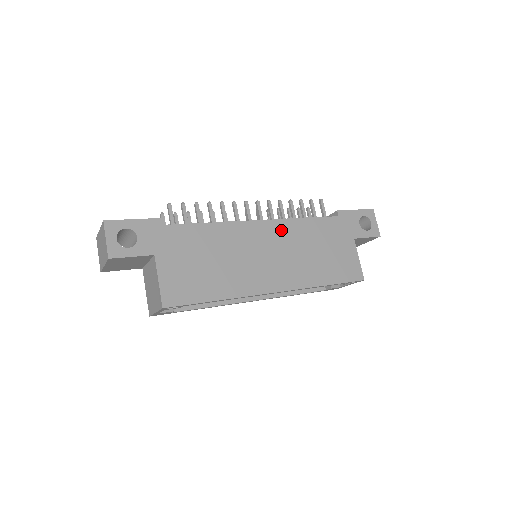
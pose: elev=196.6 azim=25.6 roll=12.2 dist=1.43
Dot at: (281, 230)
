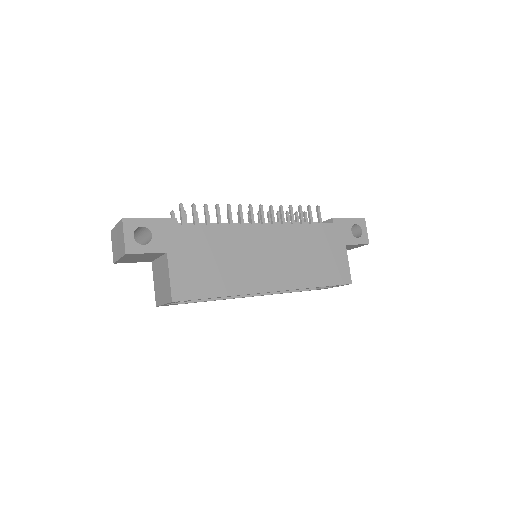
Dot at: (281, 234)
